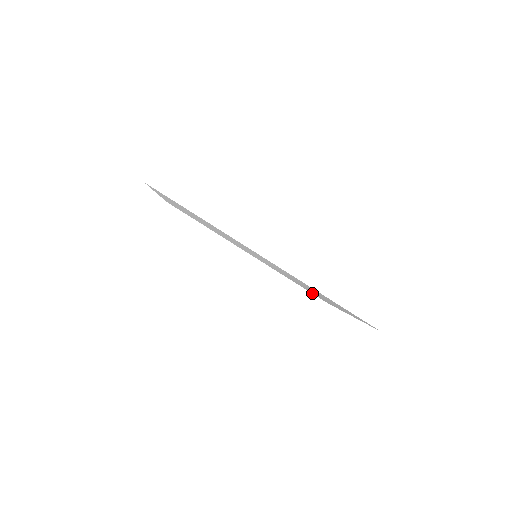
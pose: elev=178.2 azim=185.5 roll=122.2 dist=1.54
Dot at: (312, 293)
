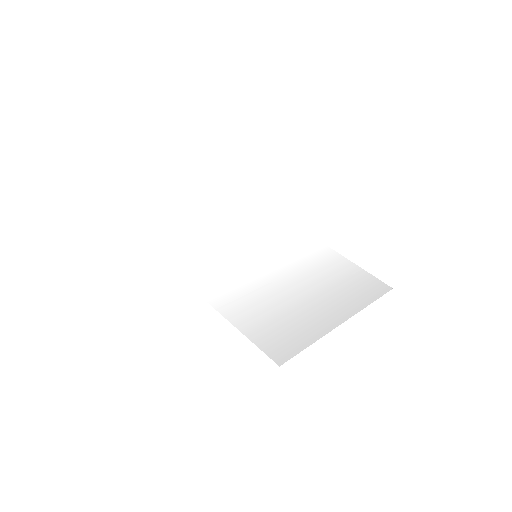
Dot at: (369, 278)
